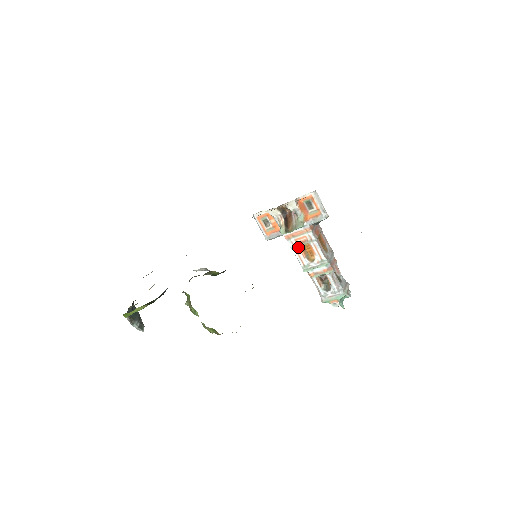
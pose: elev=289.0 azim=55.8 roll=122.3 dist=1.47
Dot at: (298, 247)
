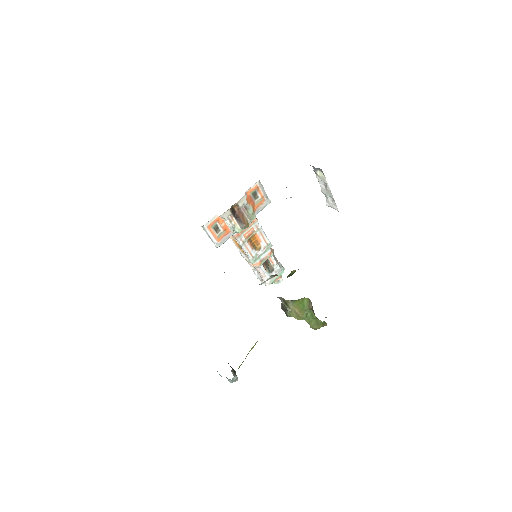
Dot at: (247, 241)
